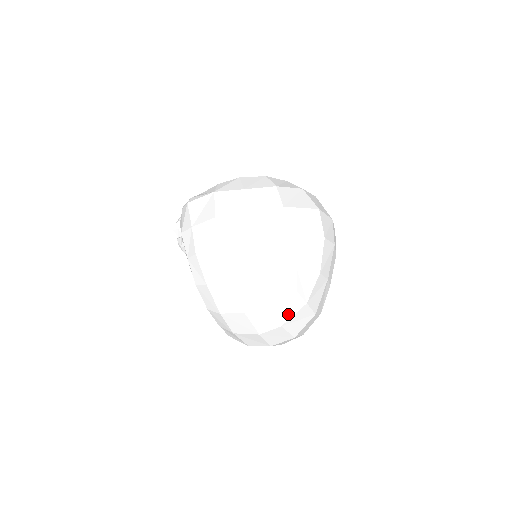
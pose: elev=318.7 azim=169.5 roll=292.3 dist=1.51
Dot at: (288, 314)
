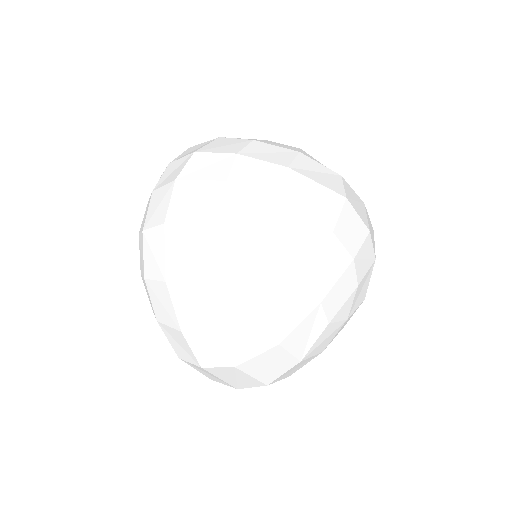
Dot at: (227, 314)
